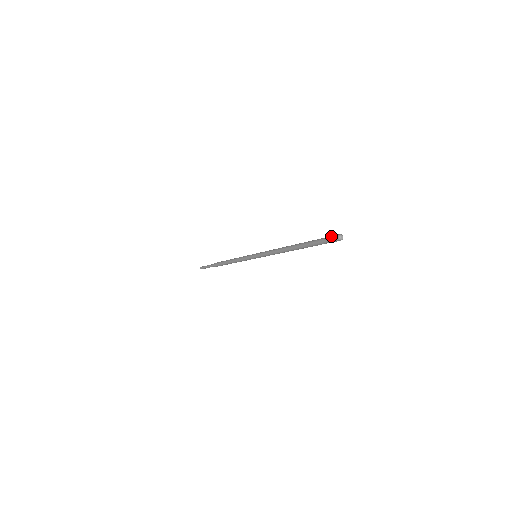
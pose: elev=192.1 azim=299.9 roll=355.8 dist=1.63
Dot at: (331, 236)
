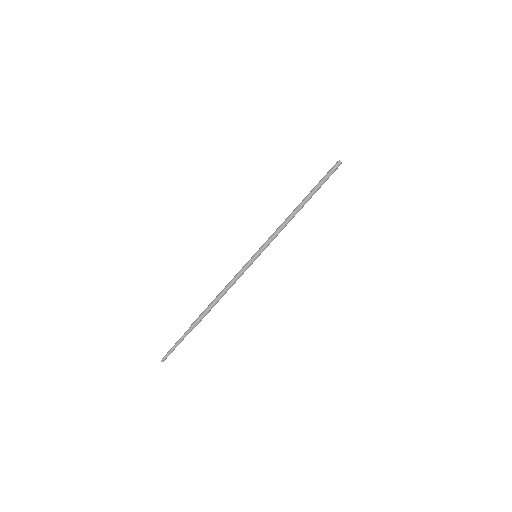
Dot at: (332, 167)
